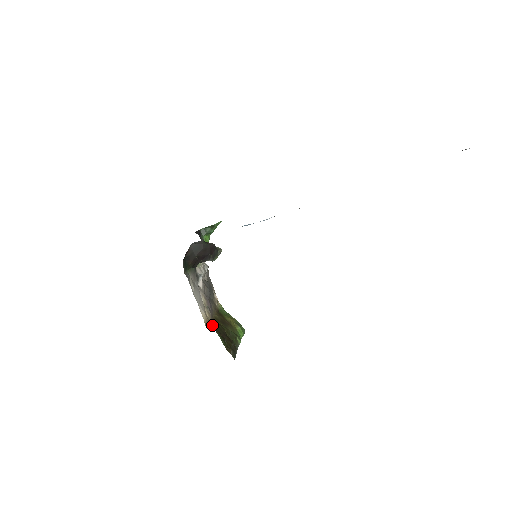
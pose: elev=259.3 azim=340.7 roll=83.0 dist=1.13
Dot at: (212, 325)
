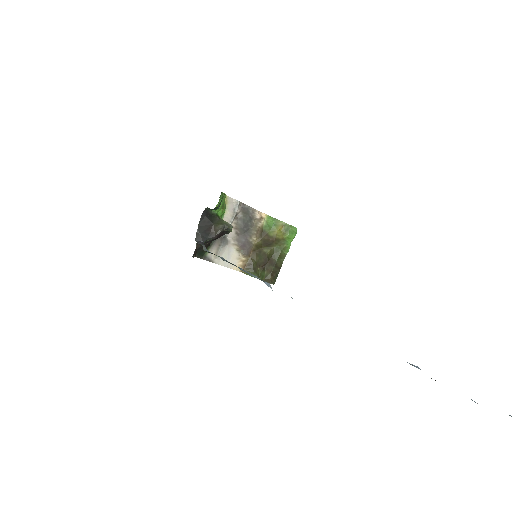
Dot at: (249, 264)
